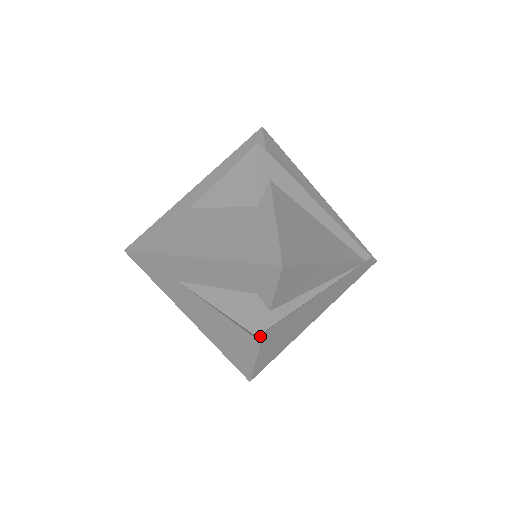
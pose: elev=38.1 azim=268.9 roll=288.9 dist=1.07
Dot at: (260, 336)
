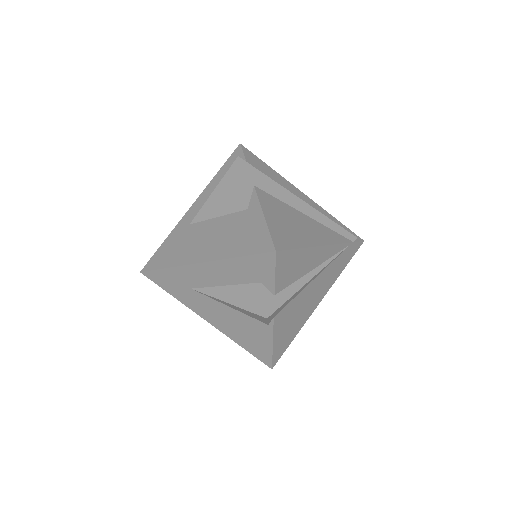
Dot at: (271, 322)
